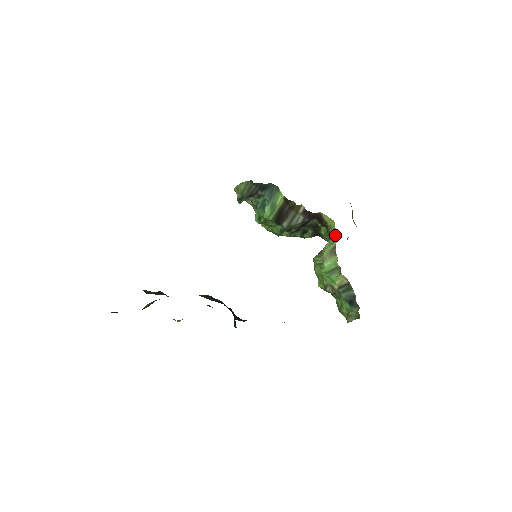
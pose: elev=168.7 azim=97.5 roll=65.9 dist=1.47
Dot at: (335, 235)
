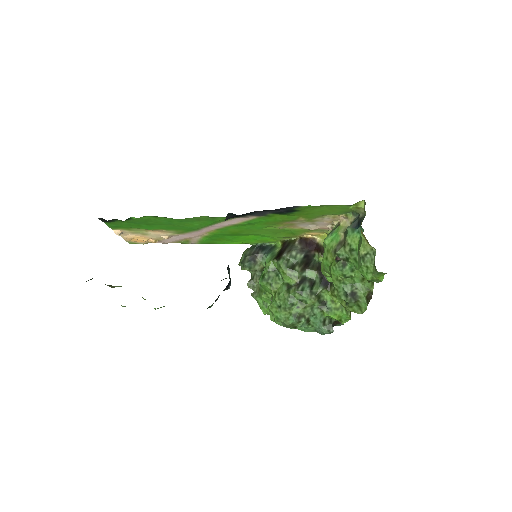
Dot at: occluded
